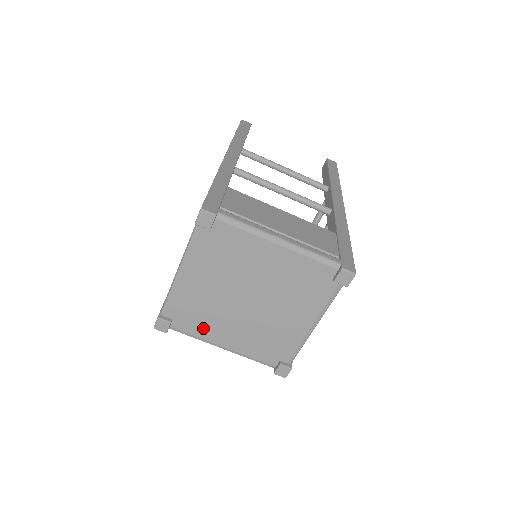
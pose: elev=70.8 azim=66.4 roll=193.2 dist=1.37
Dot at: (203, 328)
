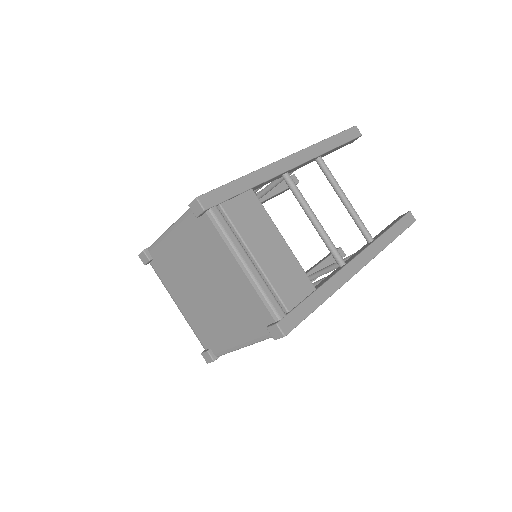
Dot at: (170, 282)
